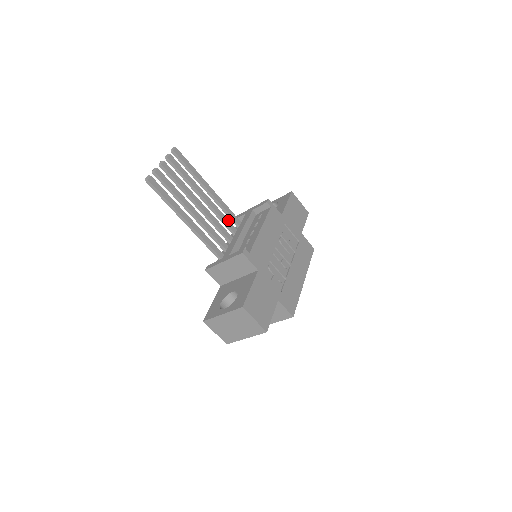
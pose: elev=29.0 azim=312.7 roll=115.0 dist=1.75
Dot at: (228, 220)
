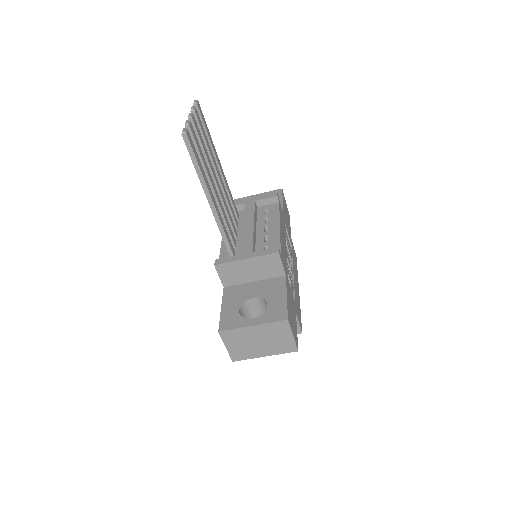
Dot at: occluded
